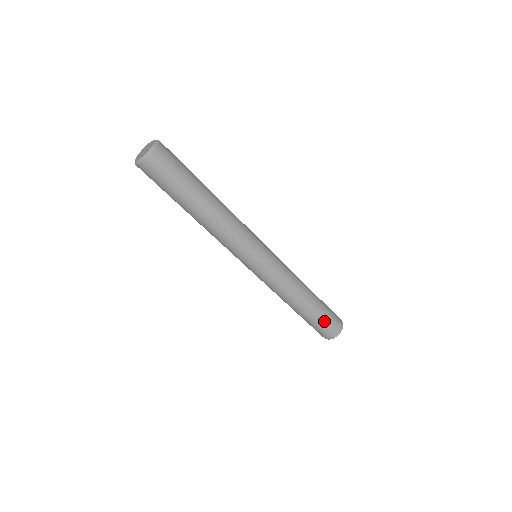
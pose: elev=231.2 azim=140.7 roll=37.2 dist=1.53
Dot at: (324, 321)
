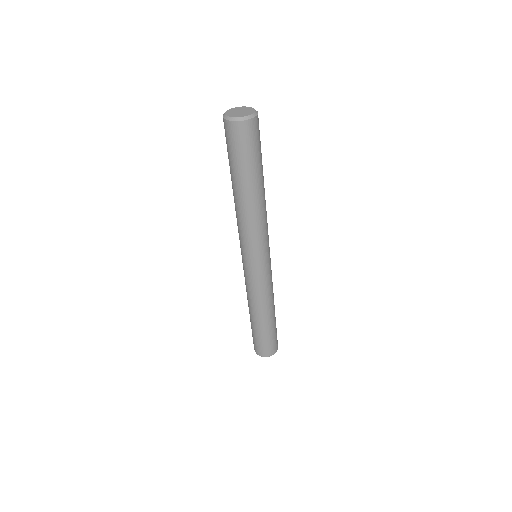
Dot at: (276, 331)
